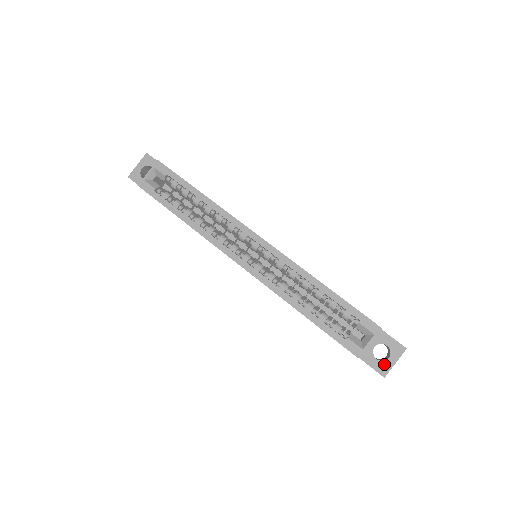
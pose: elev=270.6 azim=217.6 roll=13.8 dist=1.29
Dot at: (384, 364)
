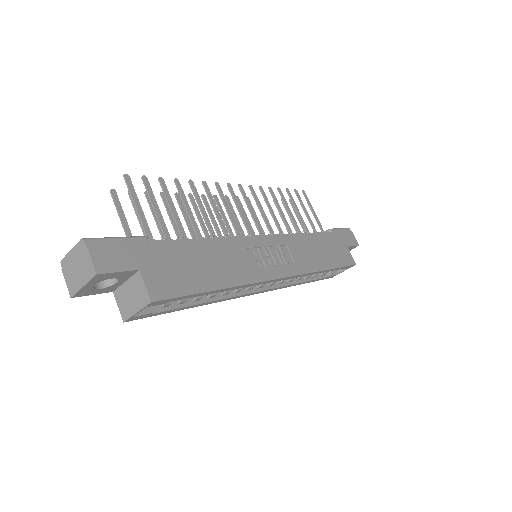
Dot at: occluded
